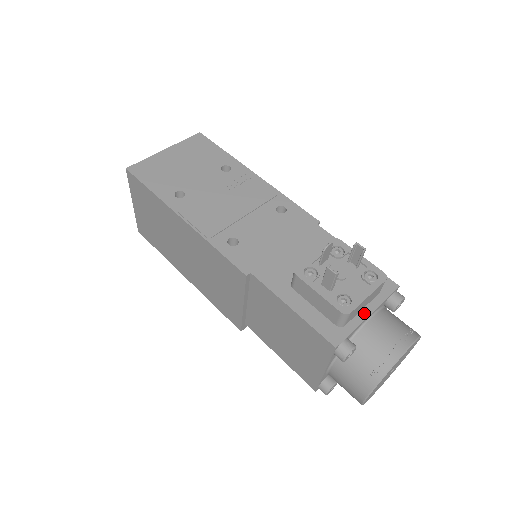
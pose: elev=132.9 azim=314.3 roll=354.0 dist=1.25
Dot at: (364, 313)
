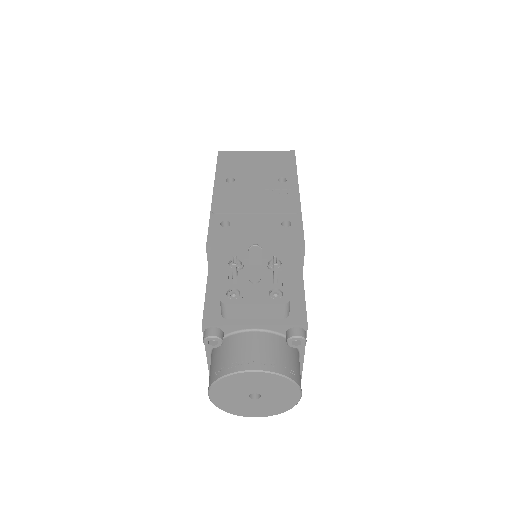
Dot at: (252, 322)
